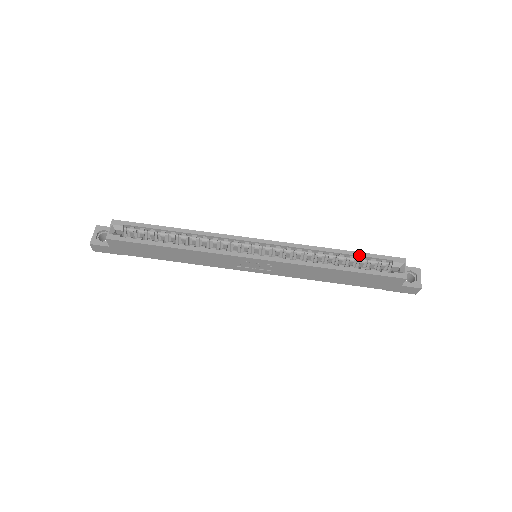
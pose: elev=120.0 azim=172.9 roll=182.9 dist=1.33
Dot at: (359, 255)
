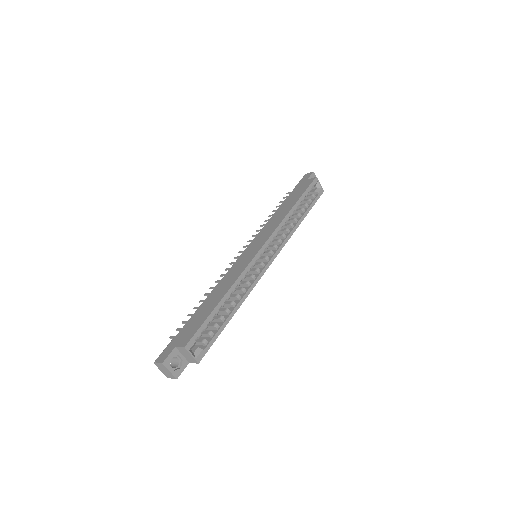
Dot at: (302, 199)
